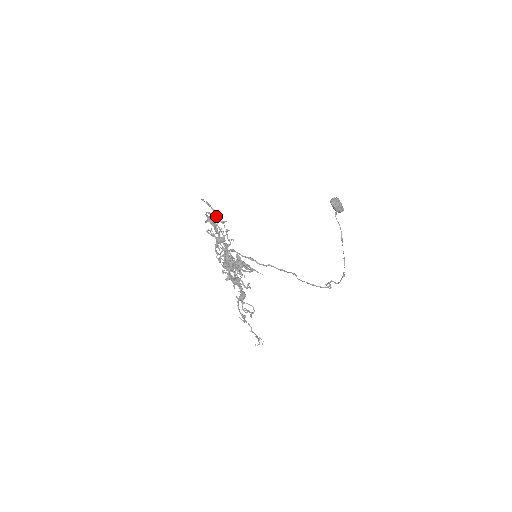
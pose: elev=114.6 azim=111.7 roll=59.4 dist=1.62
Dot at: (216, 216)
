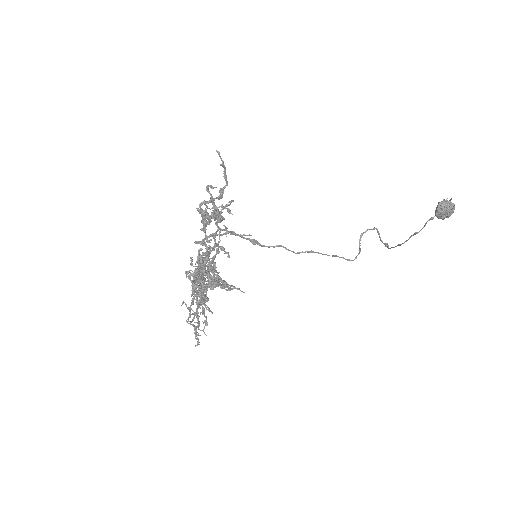
Dot at: (222, 197)
